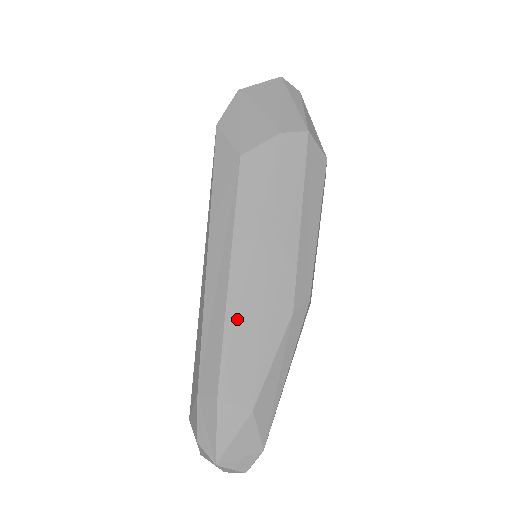
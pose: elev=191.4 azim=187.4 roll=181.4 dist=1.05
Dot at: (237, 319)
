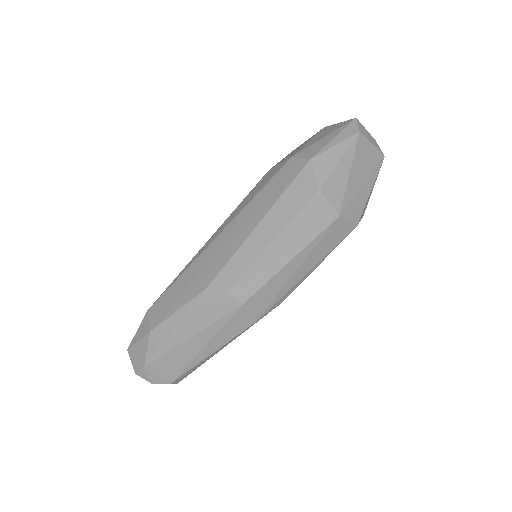
Dot at: (184, 272)
